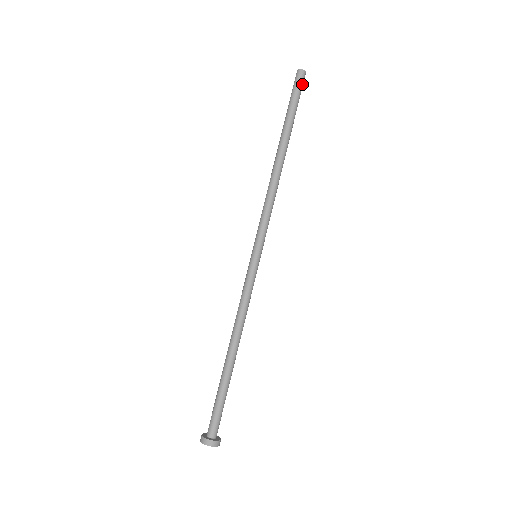
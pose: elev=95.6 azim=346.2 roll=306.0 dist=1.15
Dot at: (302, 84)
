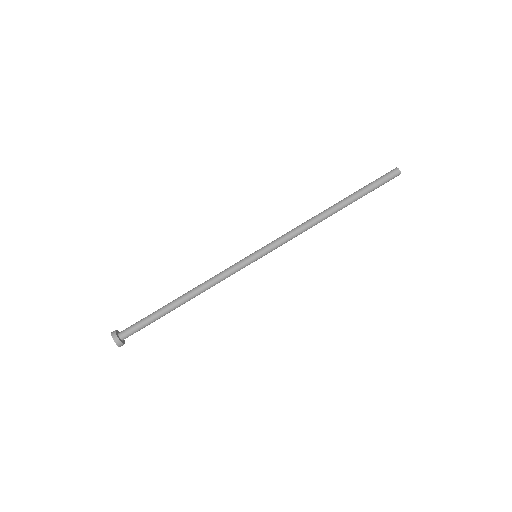
Dot at: (389, 176)
